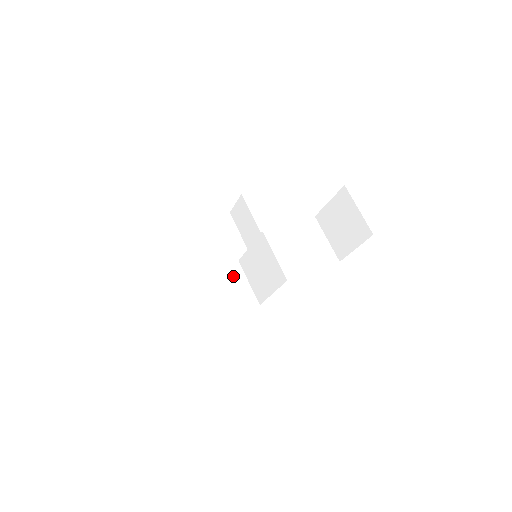
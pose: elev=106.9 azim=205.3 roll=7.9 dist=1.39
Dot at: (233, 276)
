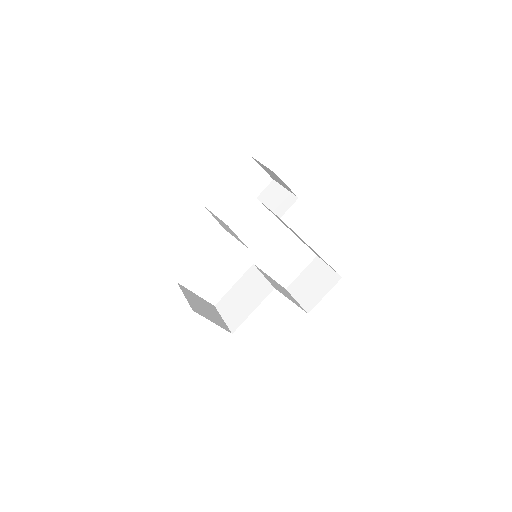
Dot at: (211, 308)
